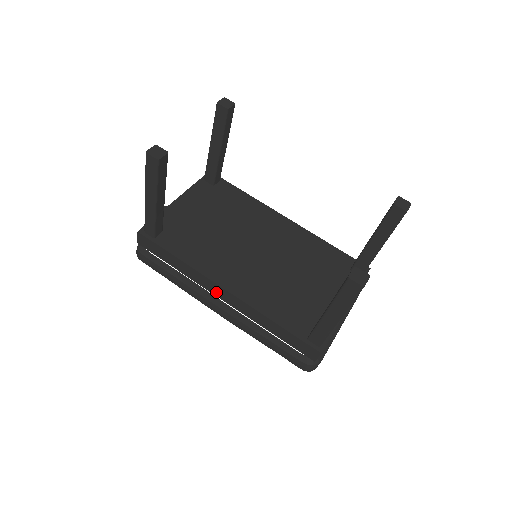
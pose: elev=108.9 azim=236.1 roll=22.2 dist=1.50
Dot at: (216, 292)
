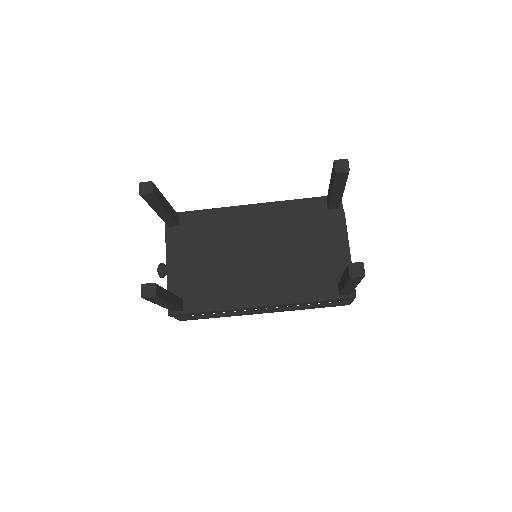
Dot at: (254, 309)
